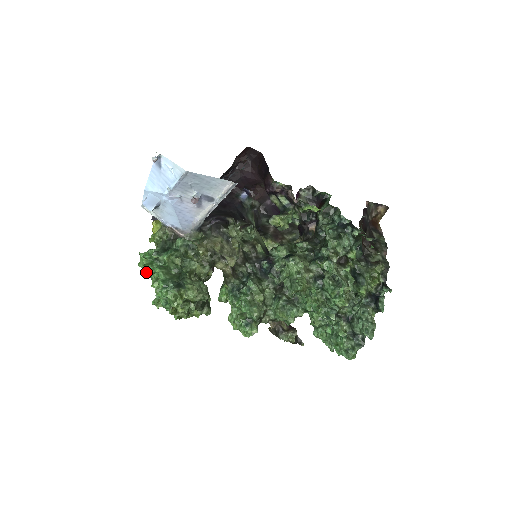
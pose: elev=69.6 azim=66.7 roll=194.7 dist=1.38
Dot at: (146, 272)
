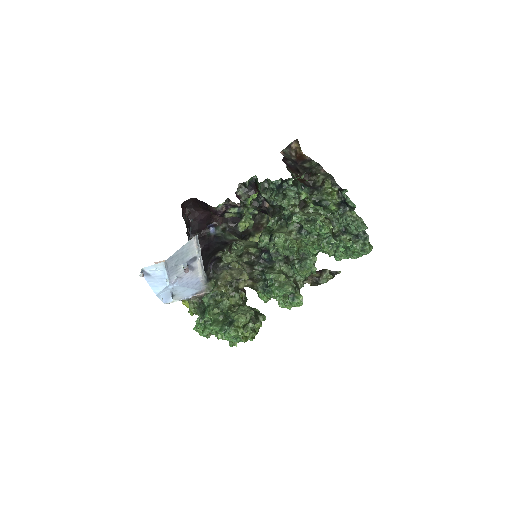
Dot at: (208, 335)
